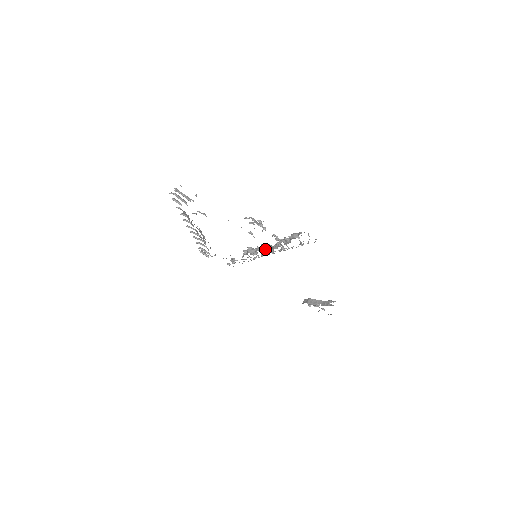
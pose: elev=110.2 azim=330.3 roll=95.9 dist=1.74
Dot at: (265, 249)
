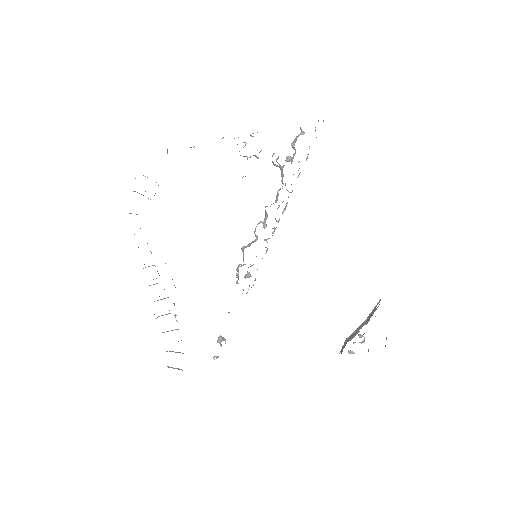
Dot at: occluded
